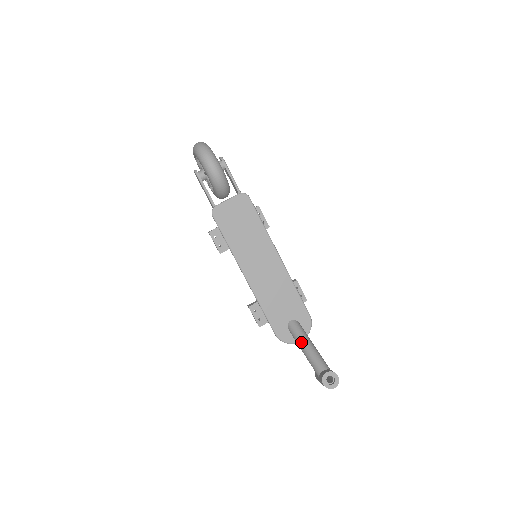
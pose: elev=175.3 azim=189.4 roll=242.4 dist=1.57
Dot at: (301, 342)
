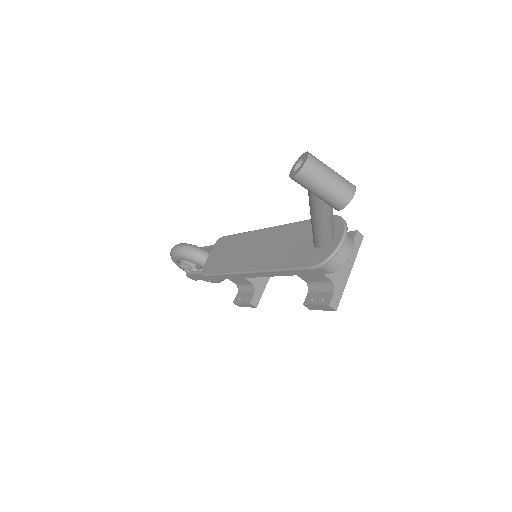
Dot at: occluded
